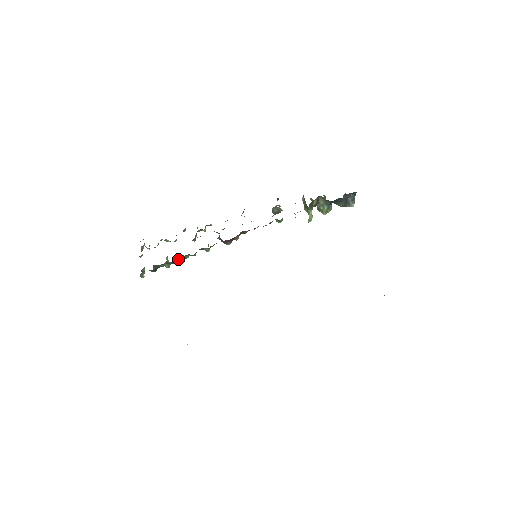
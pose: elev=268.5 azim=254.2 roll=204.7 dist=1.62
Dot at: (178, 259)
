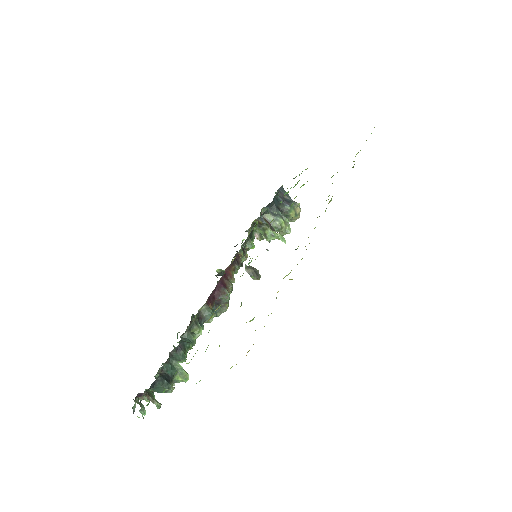
Dot at: (182, 341)
